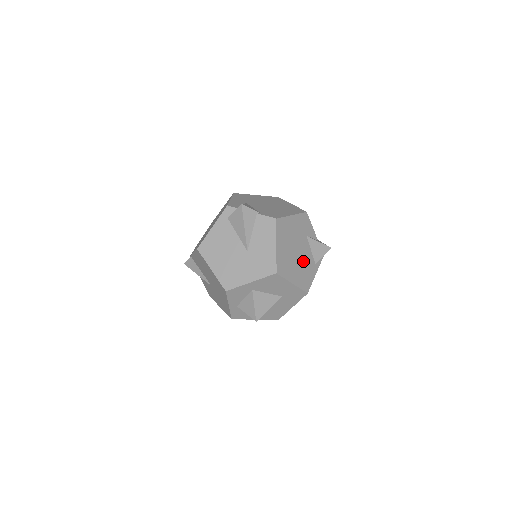
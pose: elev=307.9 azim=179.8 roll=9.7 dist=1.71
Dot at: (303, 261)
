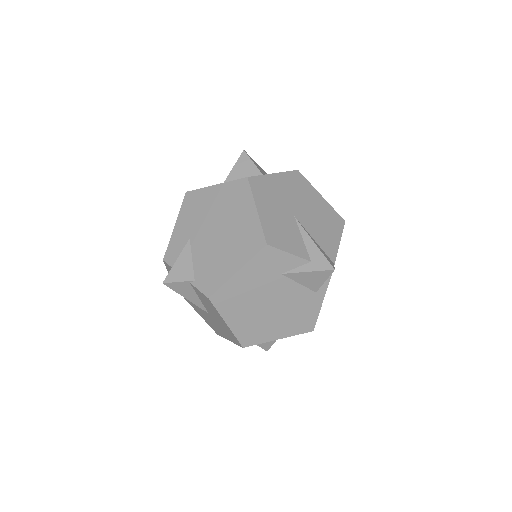
Dot at: (288, 306)
